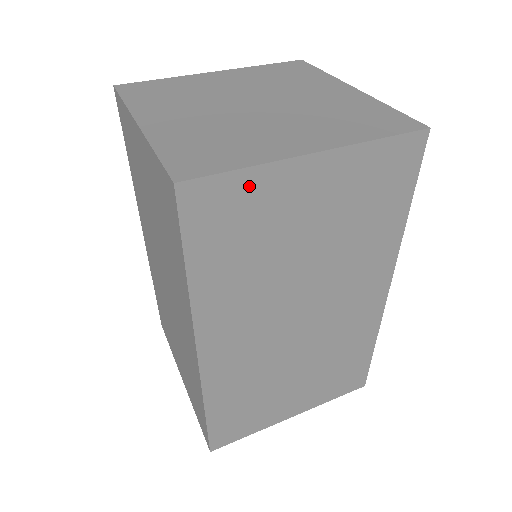
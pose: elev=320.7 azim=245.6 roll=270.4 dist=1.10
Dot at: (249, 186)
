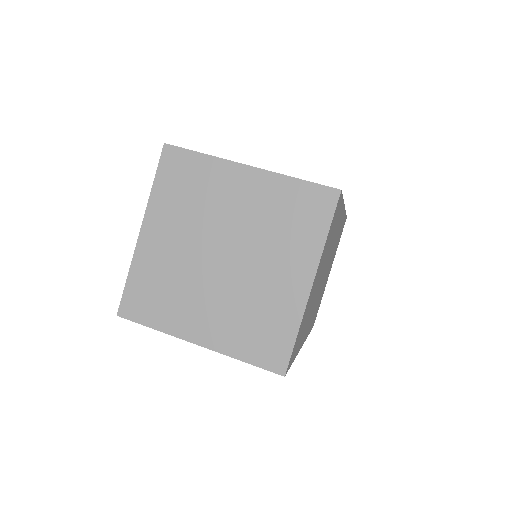
Dot at: occluded
